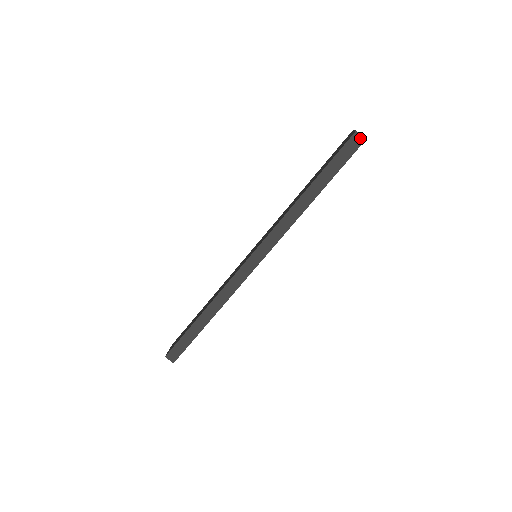
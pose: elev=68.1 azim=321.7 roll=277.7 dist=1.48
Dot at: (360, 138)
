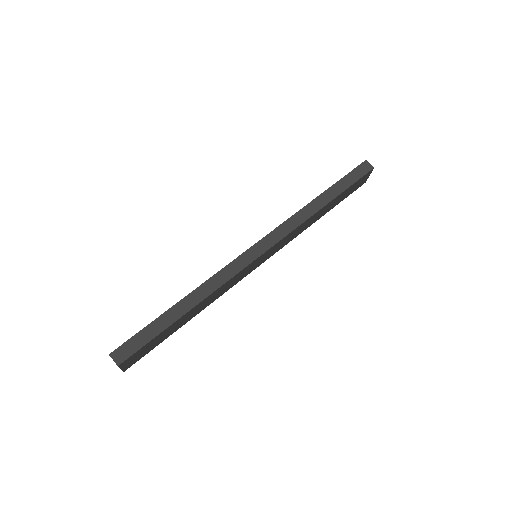
Dot at: (369, 166)
